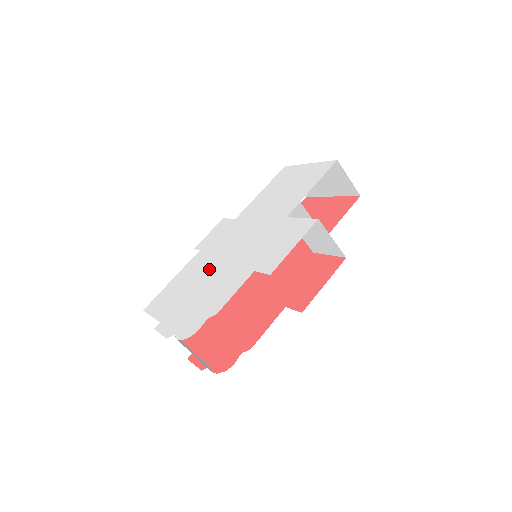
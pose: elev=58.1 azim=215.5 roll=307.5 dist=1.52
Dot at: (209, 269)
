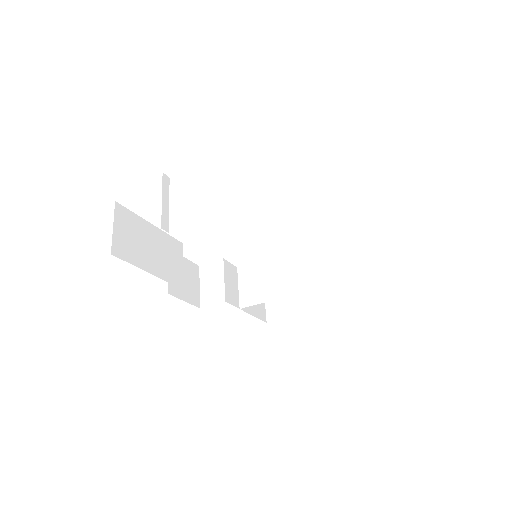
Dot at: occluded
